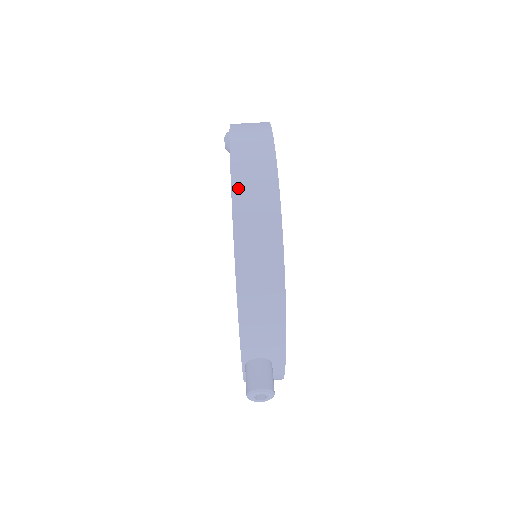
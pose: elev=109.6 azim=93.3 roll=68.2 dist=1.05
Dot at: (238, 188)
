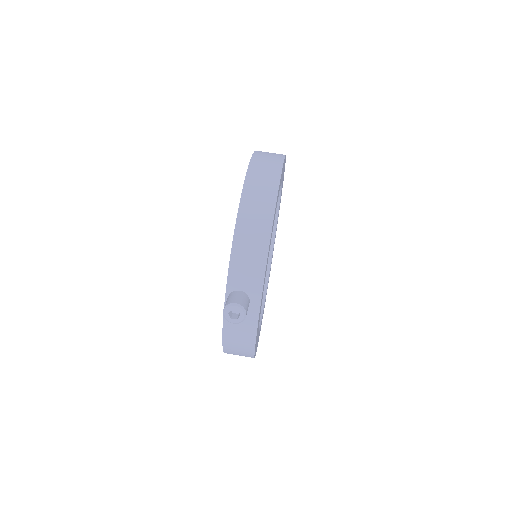
Dot at: (254, 165)
